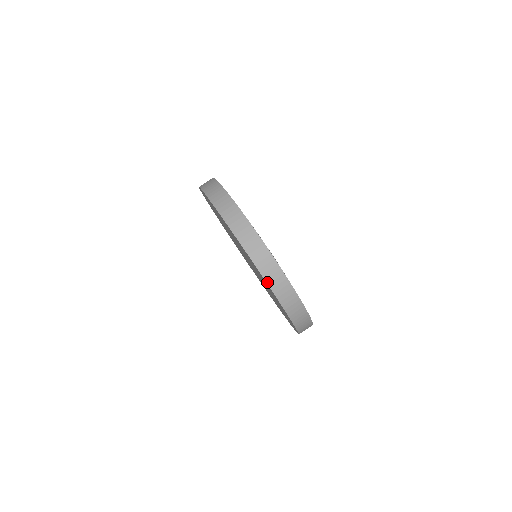
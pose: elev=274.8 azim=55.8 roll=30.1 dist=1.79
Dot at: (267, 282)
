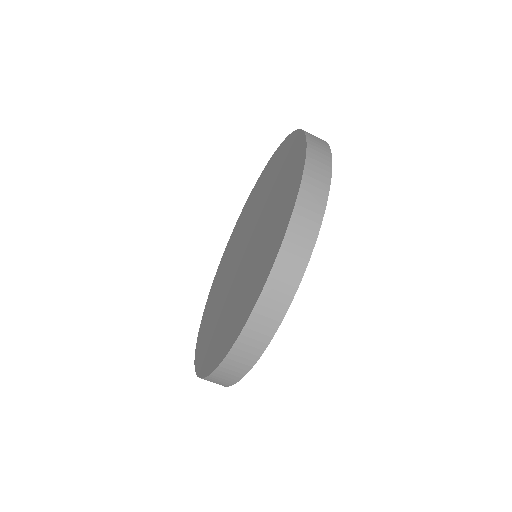
Dot at: occluded
